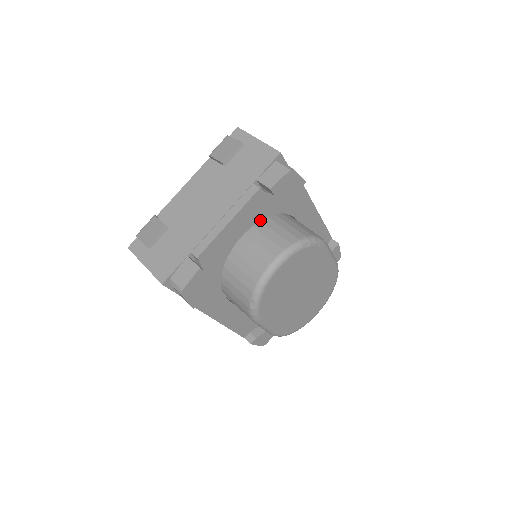
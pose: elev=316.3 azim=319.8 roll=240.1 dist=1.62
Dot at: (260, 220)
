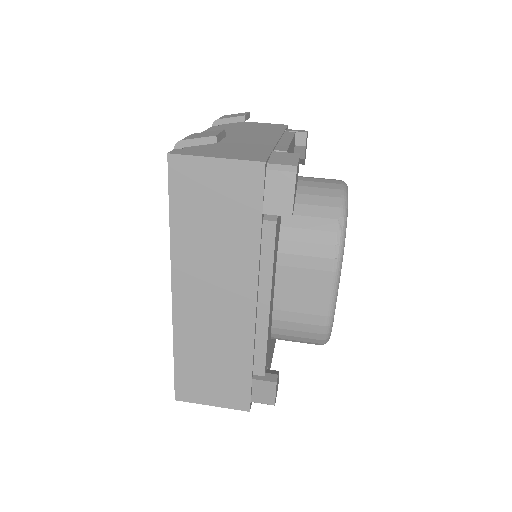
Dot at: occluded
